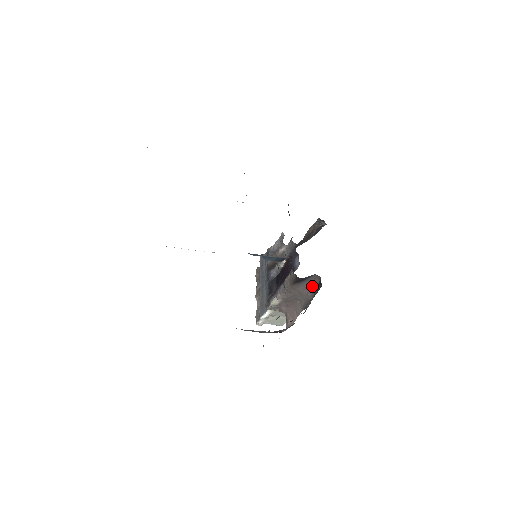
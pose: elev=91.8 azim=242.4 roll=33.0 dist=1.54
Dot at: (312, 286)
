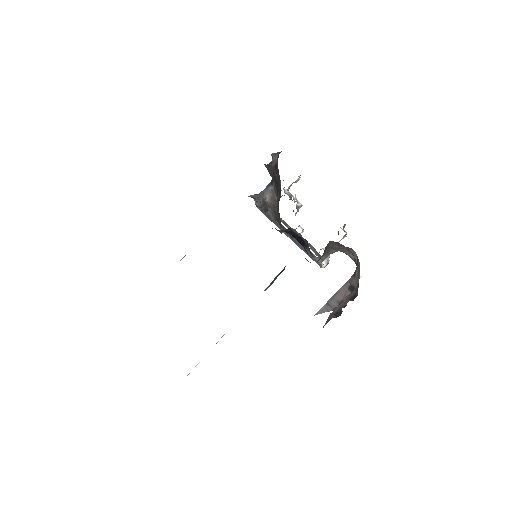
Dot at: (338, 245)
